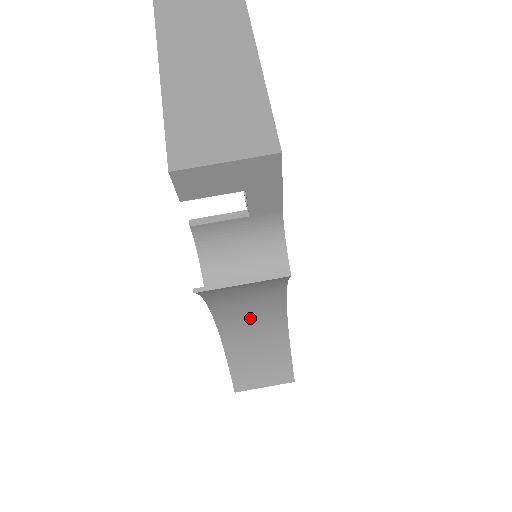
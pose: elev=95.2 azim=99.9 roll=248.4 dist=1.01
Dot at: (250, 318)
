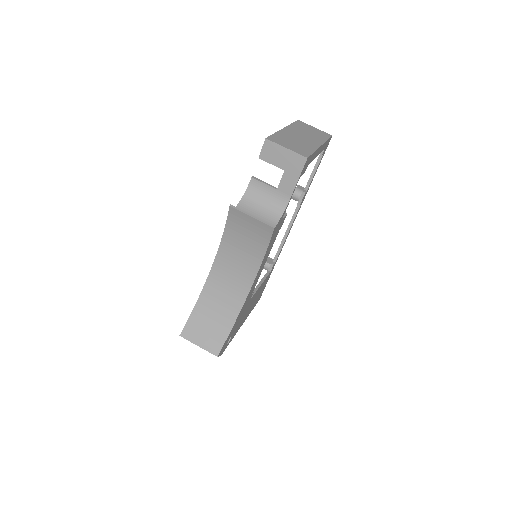
Dot at: (230, 279)
